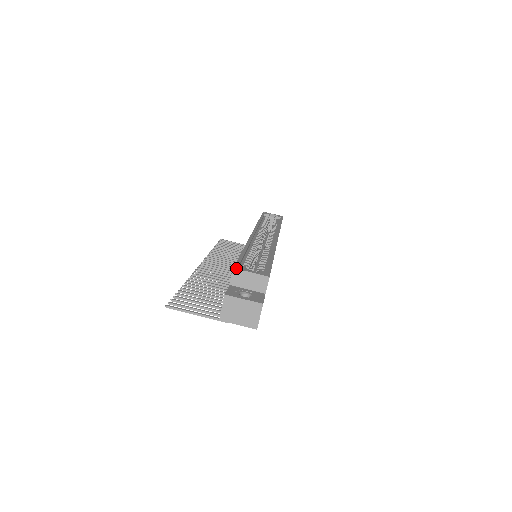
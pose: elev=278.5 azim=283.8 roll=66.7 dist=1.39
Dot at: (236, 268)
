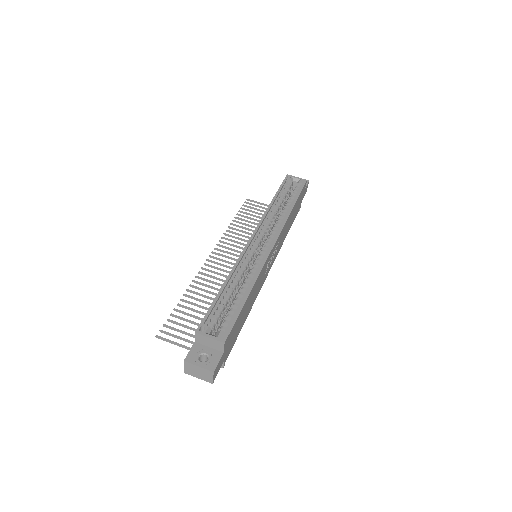
Dot at: (197, 332)
